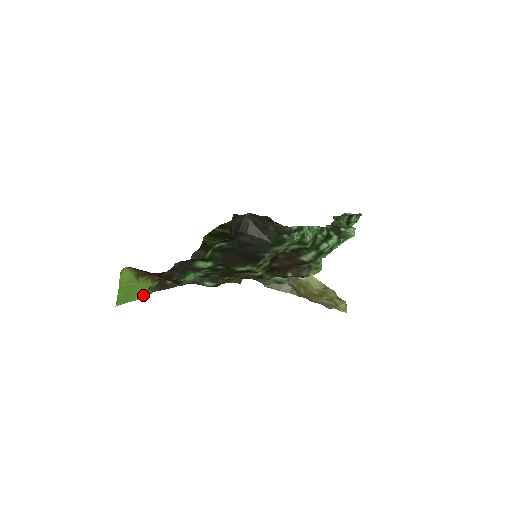
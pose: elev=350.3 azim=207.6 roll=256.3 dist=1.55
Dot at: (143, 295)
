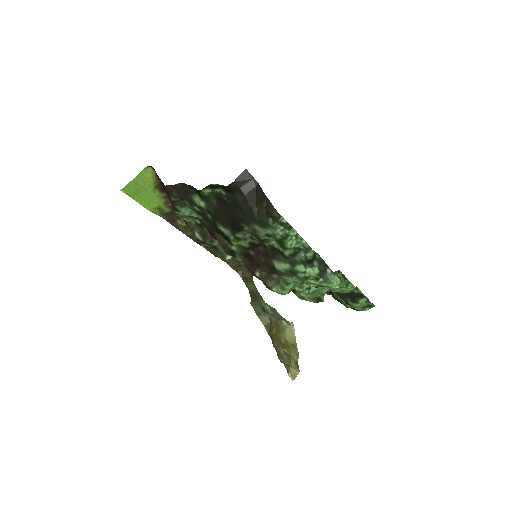
Dot at: (149, 207)
